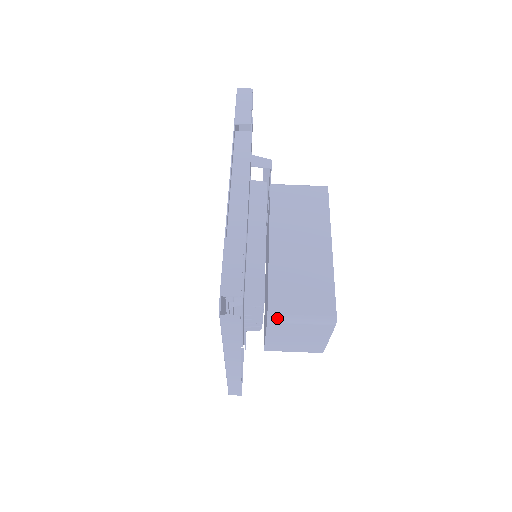
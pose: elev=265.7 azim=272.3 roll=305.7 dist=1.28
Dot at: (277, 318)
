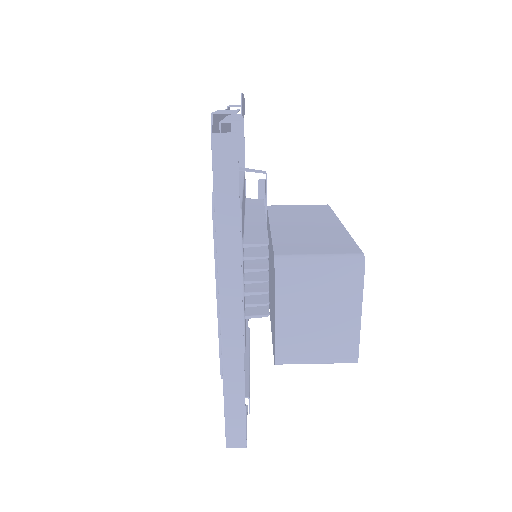
Dot at: (287, 259)
